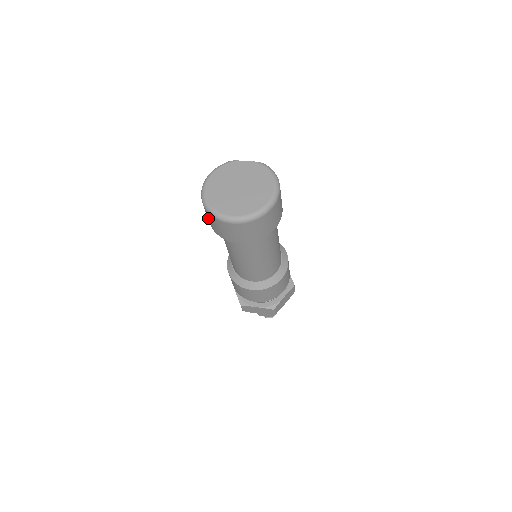
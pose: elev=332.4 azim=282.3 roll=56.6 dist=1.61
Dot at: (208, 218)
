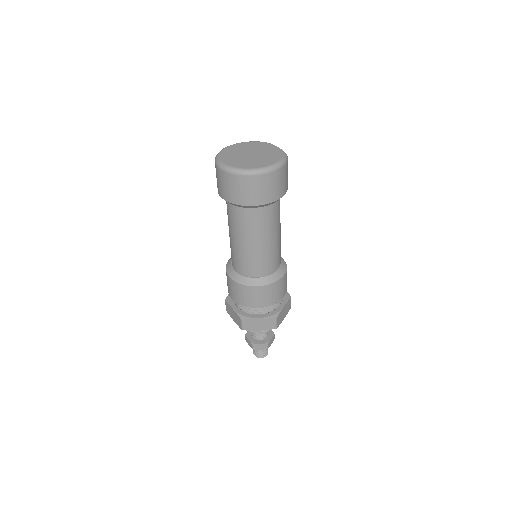
Dot at: occluded
